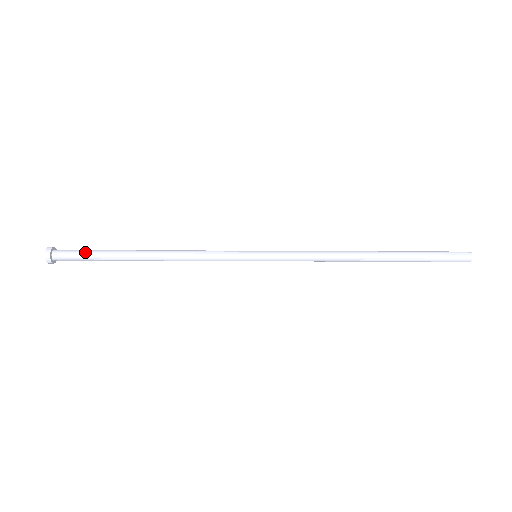
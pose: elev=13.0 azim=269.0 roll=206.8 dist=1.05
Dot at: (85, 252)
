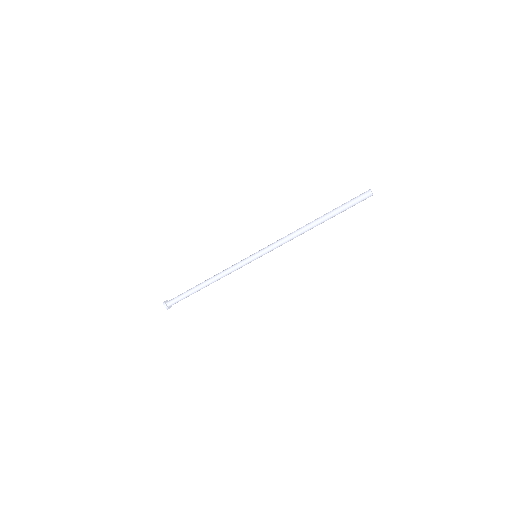
Dot at: (180, 295)
